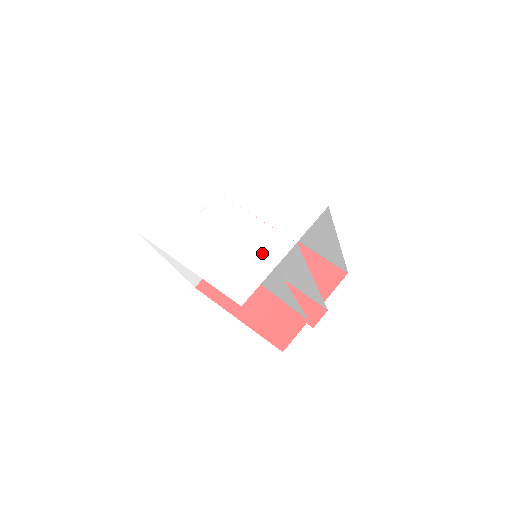
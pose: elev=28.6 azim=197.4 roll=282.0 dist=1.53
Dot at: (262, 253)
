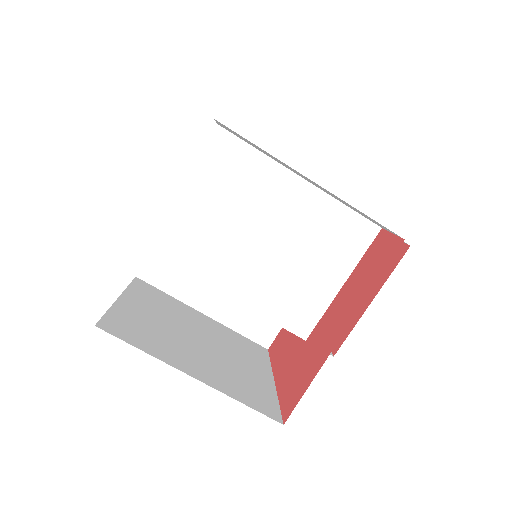
Dot at: (203, 149)
